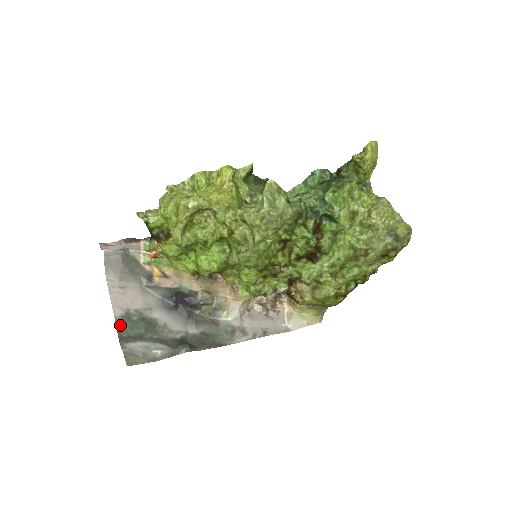
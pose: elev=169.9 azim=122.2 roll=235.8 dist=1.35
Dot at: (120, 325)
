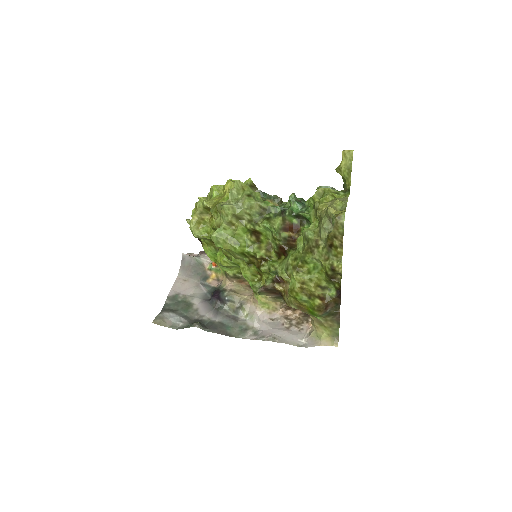
Dot at: (169, 301)
